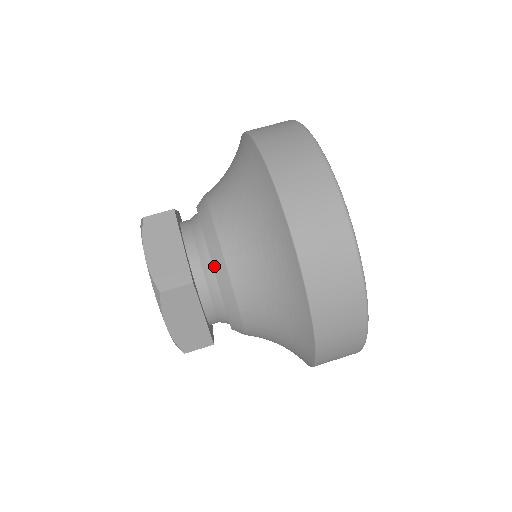
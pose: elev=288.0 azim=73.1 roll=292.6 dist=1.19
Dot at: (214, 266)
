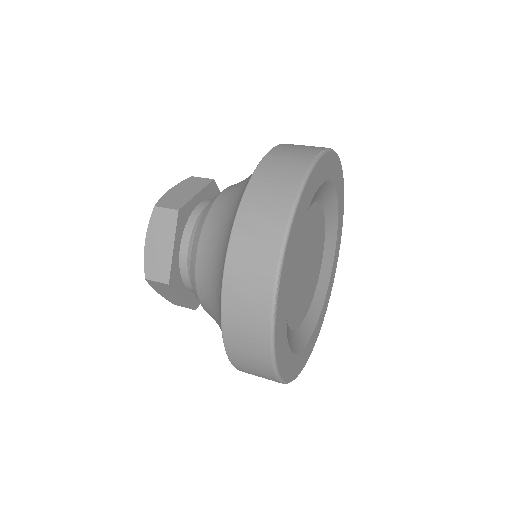
Dot at: (203, 213)
